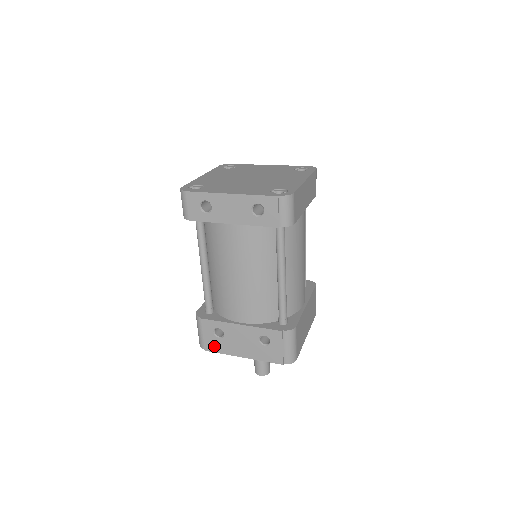
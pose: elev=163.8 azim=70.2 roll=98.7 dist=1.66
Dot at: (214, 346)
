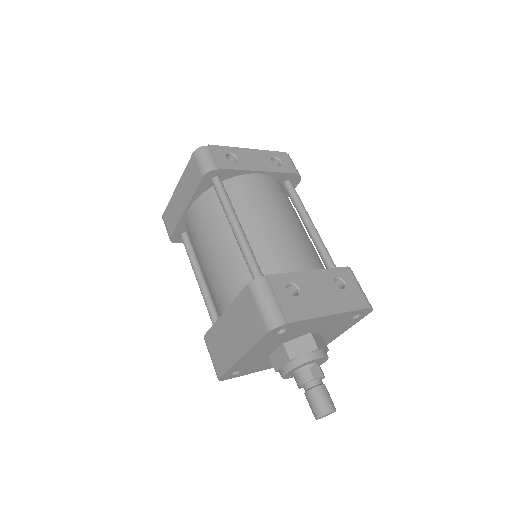
Dot at: (295, 311)
